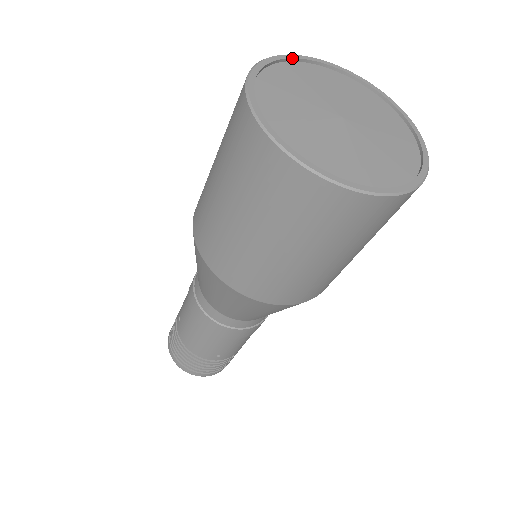
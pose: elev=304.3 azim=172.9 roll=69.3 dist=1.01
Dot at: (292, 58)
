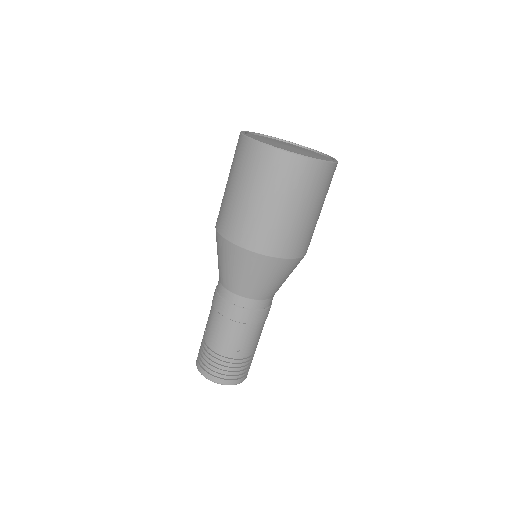
Dot at: (261, 134)
